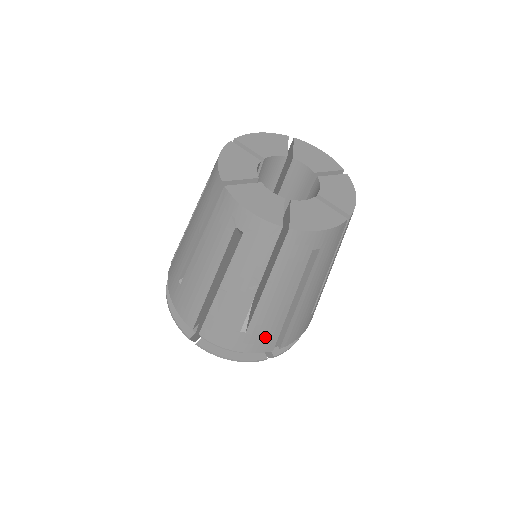
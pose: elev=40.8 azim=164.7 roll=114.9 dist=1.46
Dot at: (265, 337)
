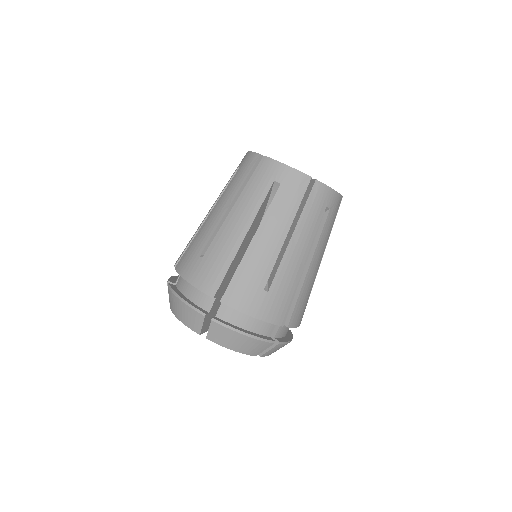
Dot at: (213, 270)
